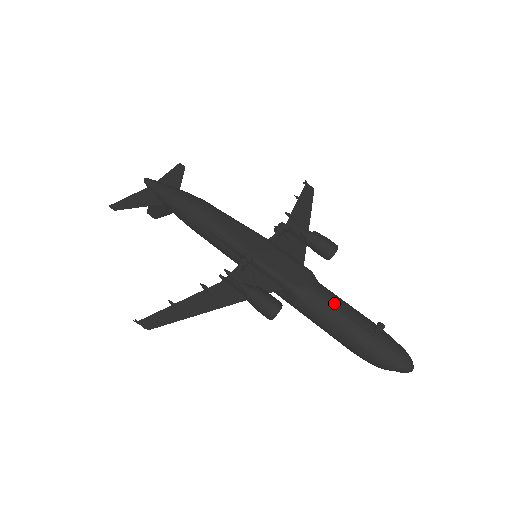
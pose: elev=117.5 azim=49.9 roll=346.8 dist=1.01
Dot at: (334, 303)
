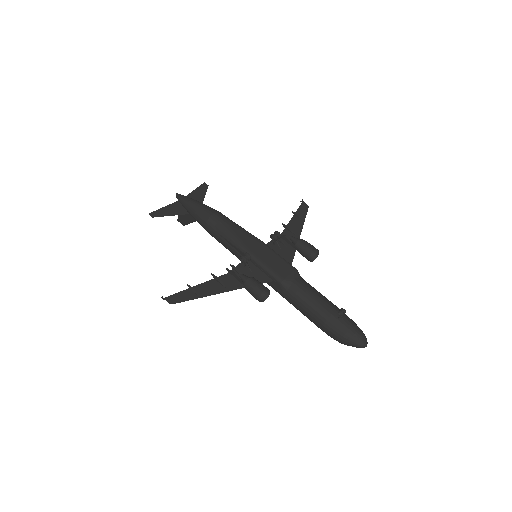
Dot at: (311, 293)
